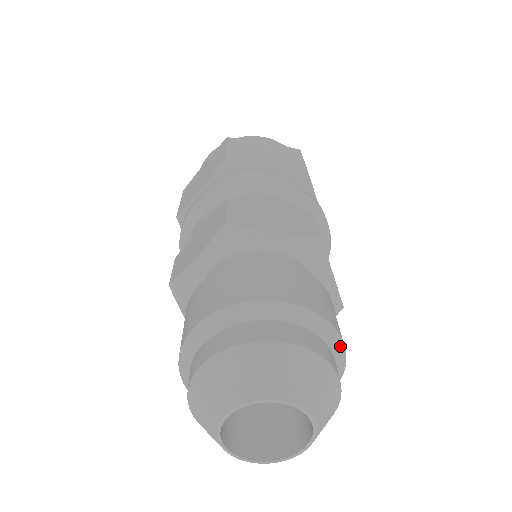
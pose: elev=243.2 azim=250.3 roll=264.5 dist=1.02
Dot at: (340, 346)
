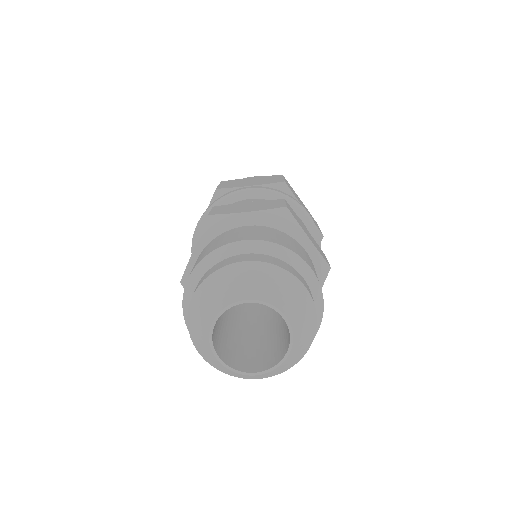
Dot at: (315, 333)
